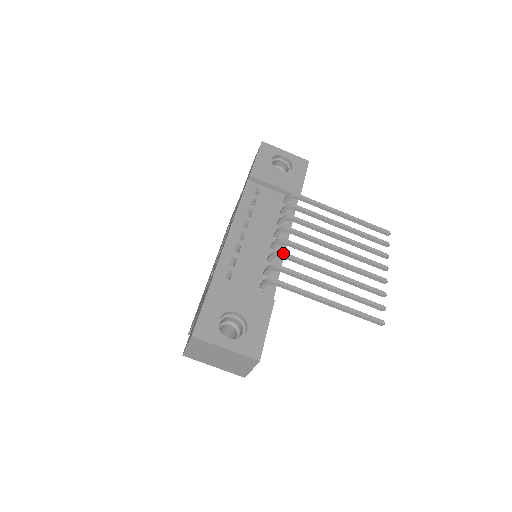
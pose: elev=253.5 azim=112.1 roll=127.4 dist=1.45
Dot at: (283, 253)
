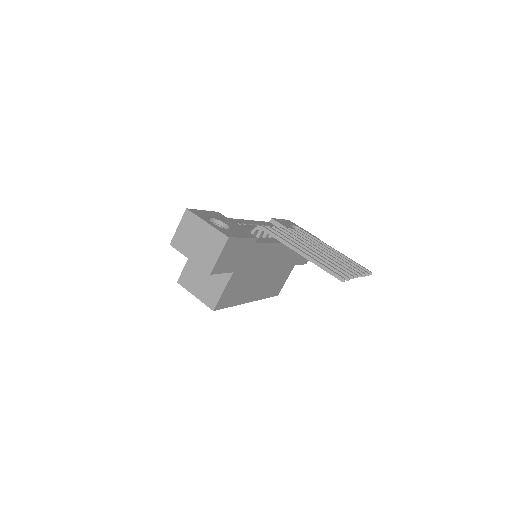
Dot at: (276, 227)
